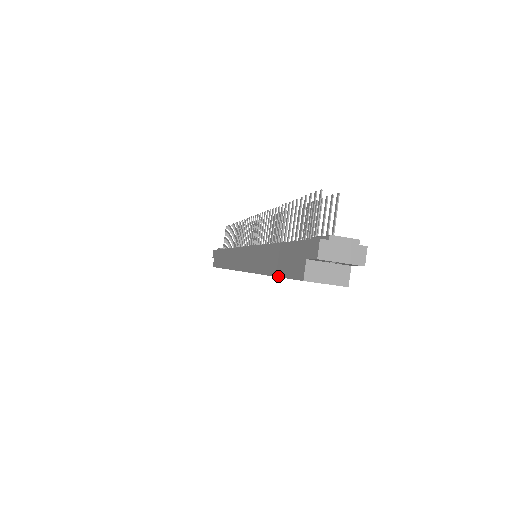
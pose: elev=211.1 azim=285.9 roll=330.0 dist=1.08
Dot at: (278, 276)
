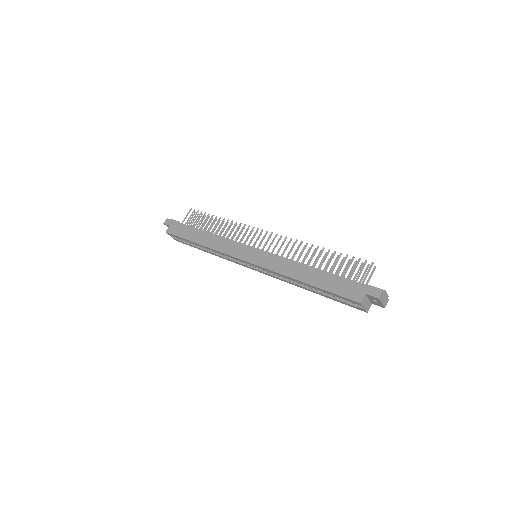
Dot at: (324, 290)
